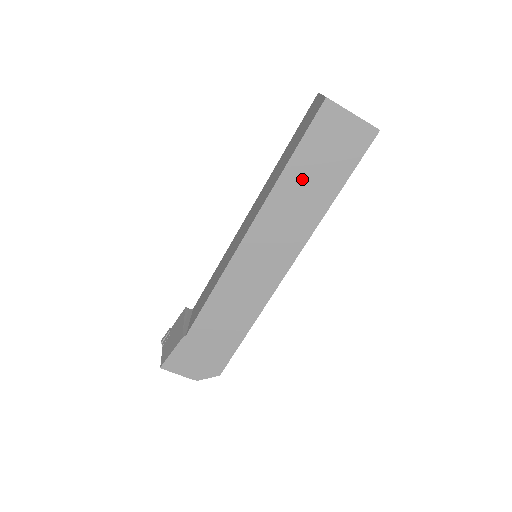
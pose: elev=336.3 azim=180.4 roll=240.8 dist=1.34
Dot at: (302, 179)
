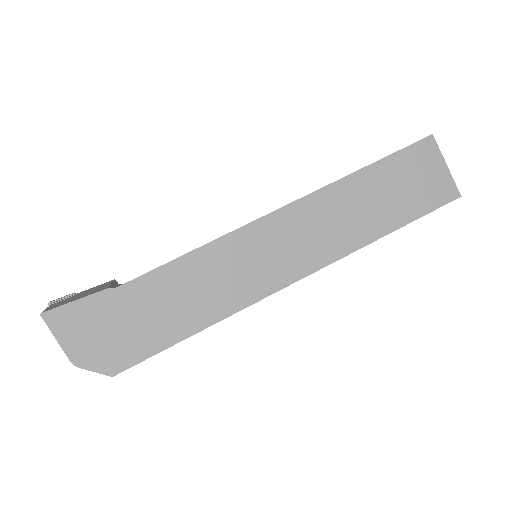
Dot at: (369, 192)
